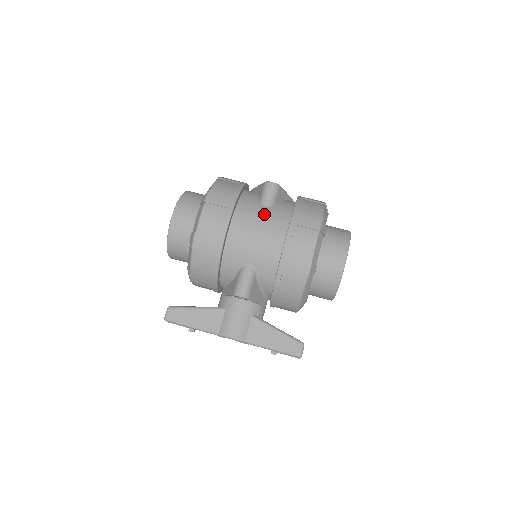
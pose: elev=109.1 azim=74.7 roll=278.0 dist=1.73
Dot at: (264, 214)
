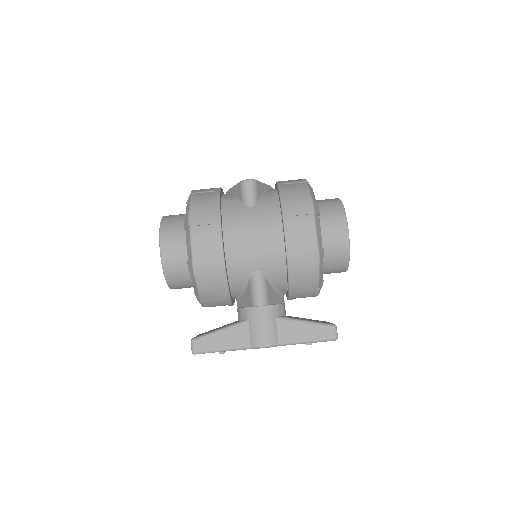
Dot at: (253, 216)
